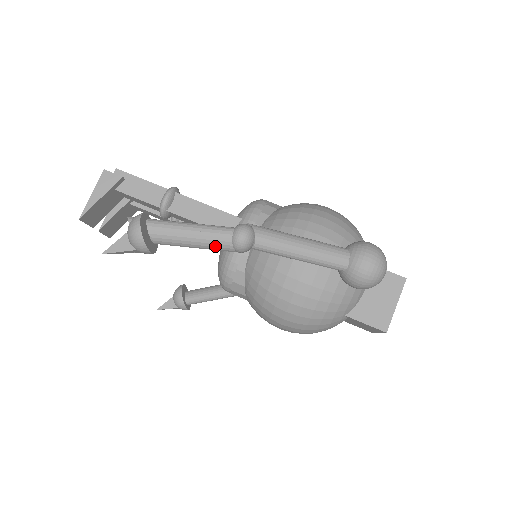
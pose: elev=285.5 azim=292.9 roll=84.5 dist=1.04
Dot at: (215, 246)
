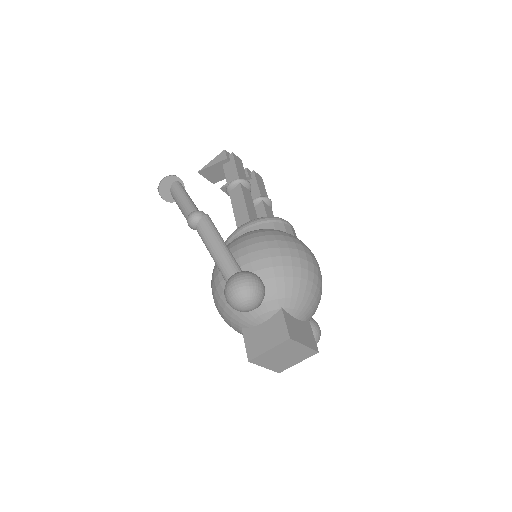
Dot at: (184, 215)
